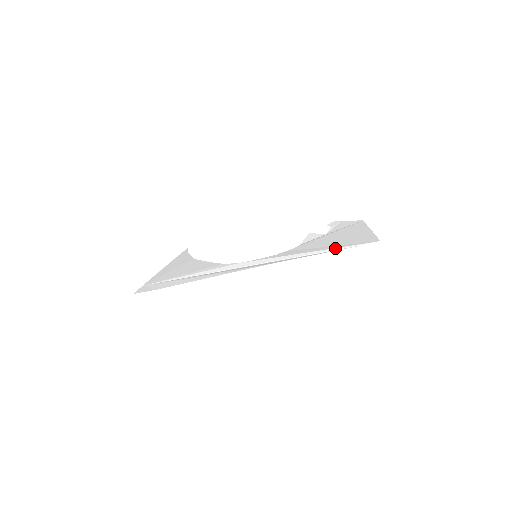
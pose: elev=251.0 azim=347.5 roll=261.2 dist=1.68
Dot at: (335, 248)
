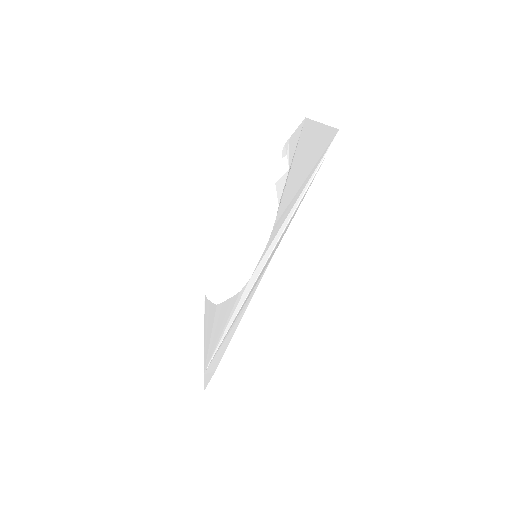
Dot at: (308, 181)
